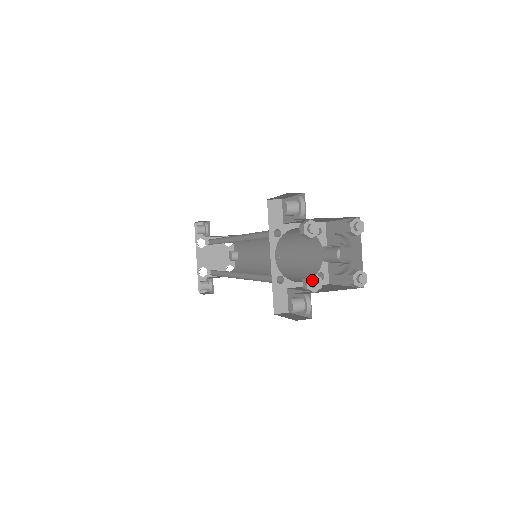
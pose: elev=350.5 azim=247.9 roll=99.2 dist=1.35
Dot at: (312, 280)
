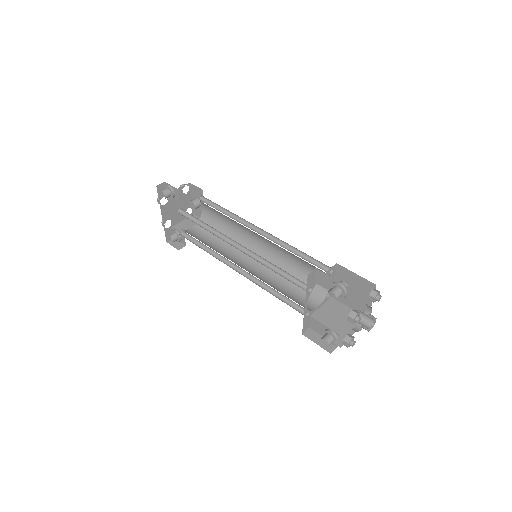
Dot at: (351, 343)
